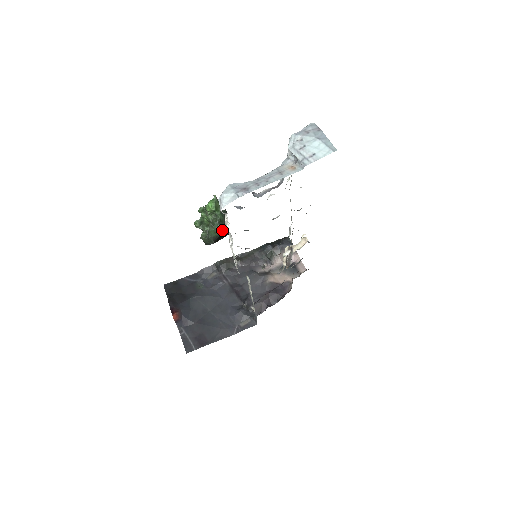
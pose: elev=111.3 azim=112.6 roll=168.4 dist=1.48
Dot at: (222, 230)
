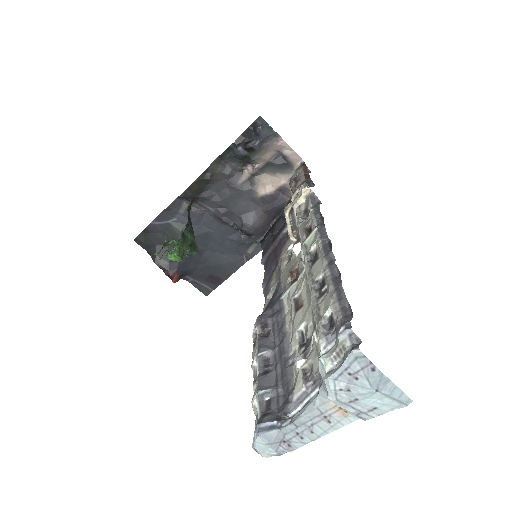
Dot at: (197, 249)
